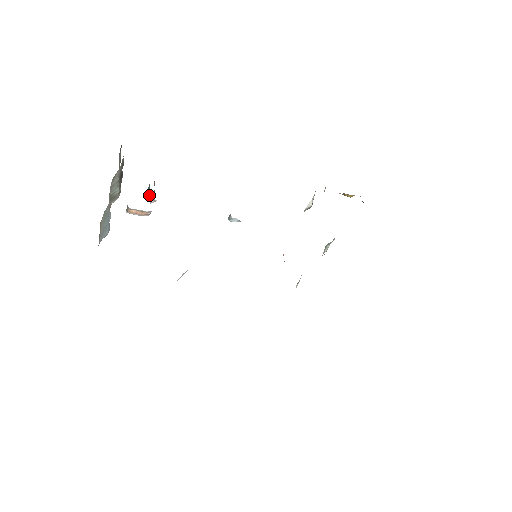
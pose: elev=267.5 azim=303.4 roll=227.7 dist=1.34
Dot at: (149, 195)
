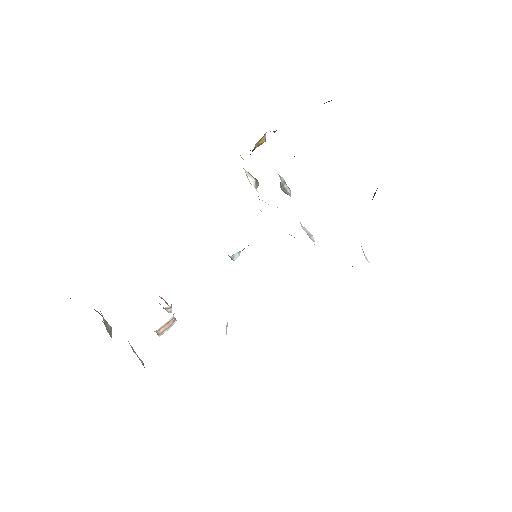
Dot at: occluded
